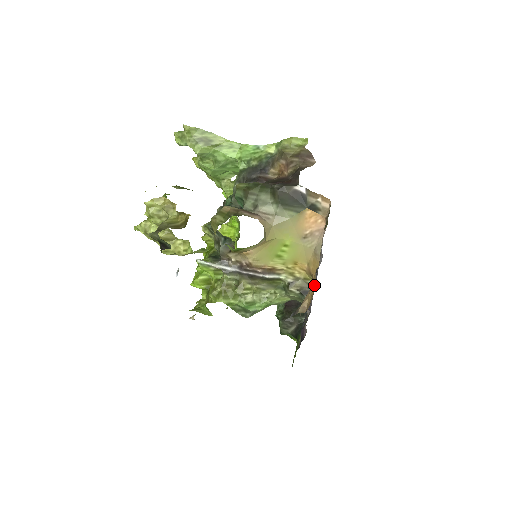
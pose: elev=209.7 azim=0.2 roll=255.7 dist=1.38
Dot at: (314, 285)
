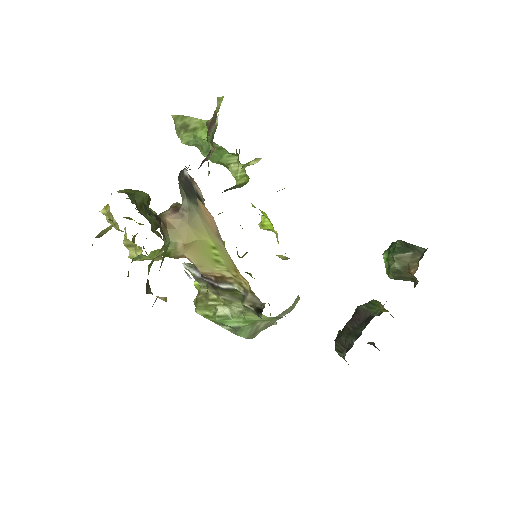
Dot at: occluded
